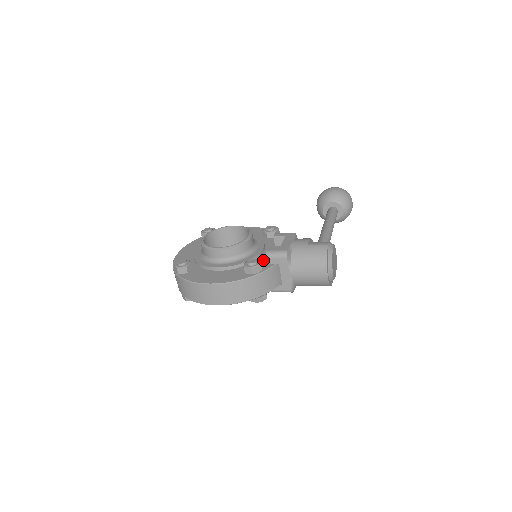
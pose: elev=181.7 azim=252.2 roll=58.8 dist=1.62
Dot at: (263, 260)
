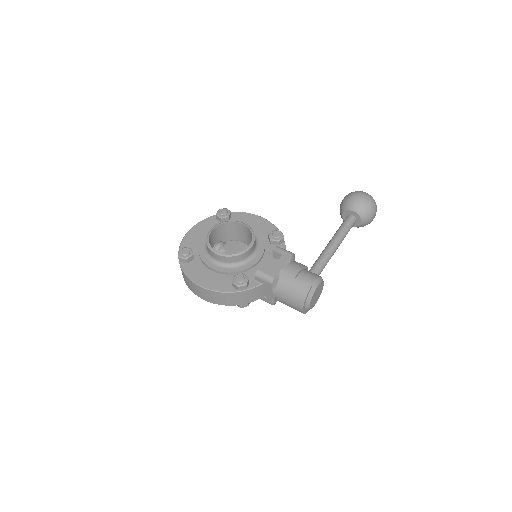
Dot at: (254, 274)
